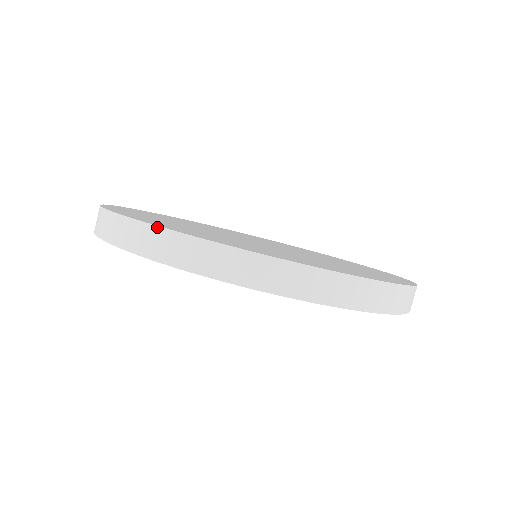
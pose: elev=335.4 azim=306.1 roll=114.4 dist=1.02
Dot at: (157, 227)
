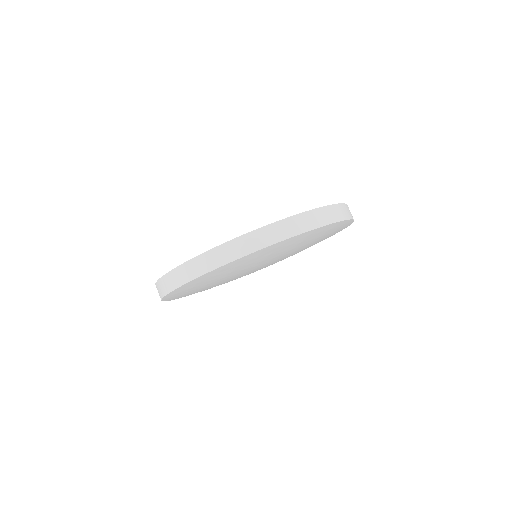
Dot at: (181, 265)
